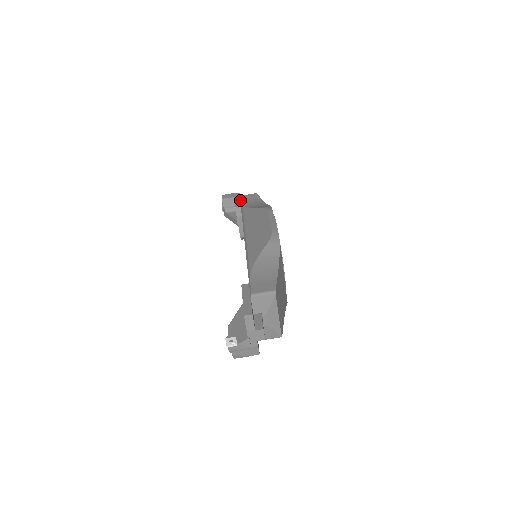
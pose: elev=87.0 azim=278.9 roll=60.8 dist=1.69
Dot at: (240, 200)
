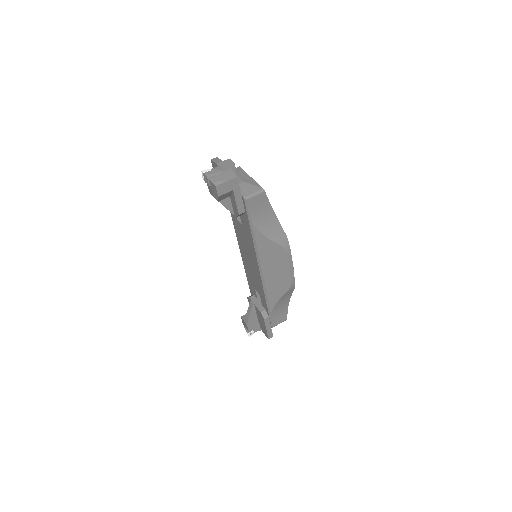
Dot at: occluded
